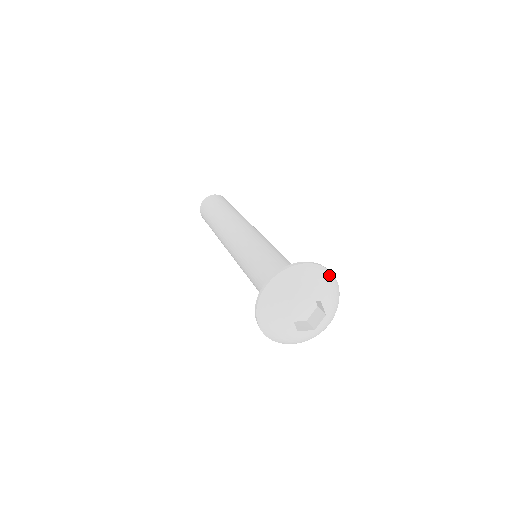
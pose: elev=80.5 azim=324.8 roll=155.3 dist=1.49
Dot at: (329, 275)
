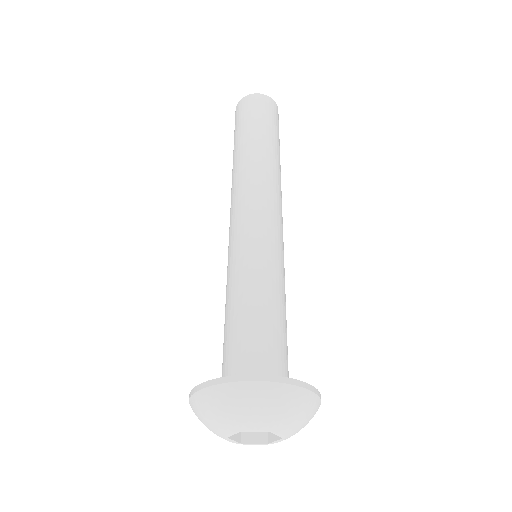
Dot at: occluded
